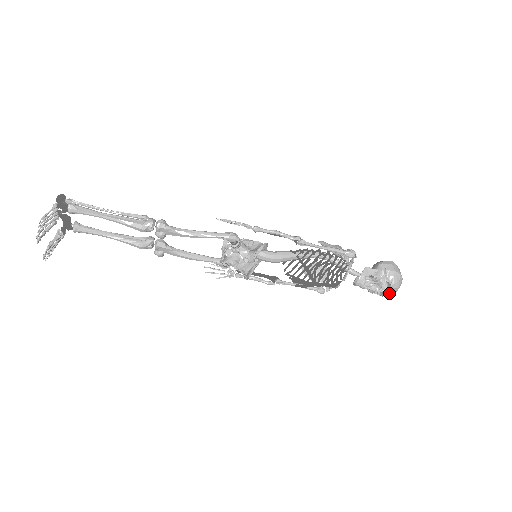
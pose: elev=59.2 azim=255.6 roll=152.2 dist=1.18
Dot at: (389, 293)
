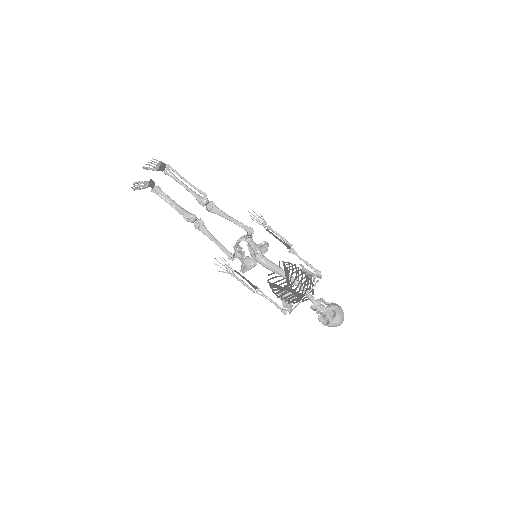
Dot at: (333, 323)
